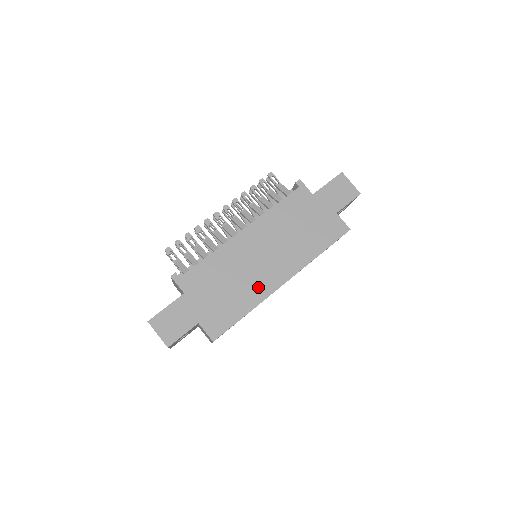
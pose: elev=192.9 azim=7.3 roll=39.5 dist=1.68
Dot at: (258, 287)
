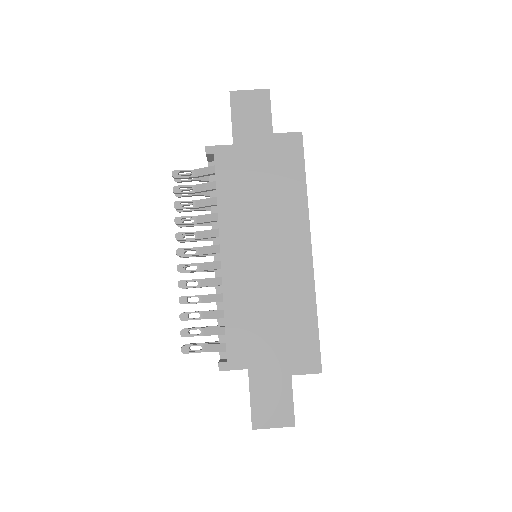
Dot at: (296, 283)
